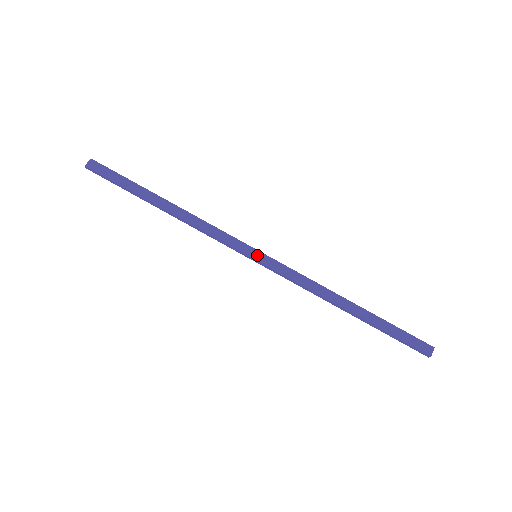
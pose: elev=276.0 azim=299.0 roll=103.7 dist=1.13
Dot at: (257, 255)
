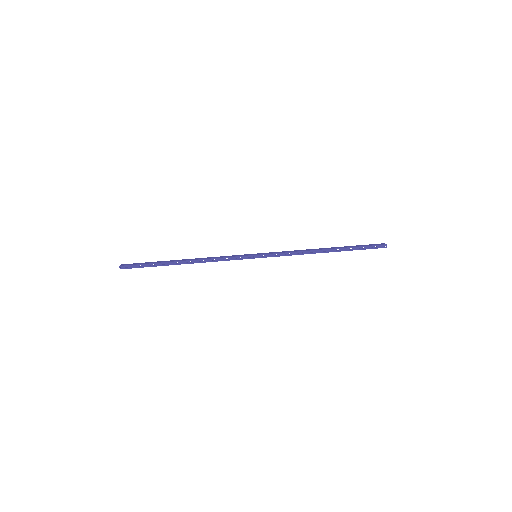
Dot at: (256, 254)
